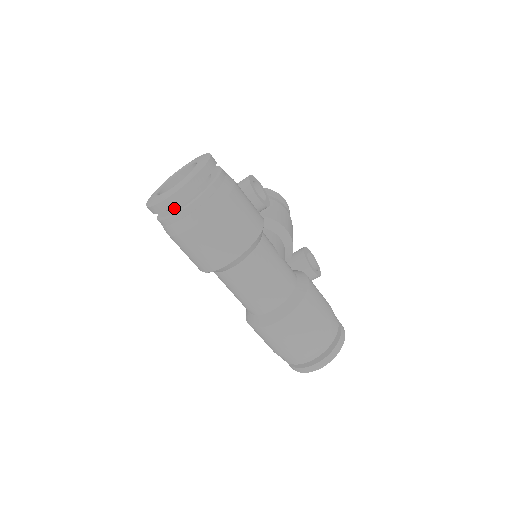
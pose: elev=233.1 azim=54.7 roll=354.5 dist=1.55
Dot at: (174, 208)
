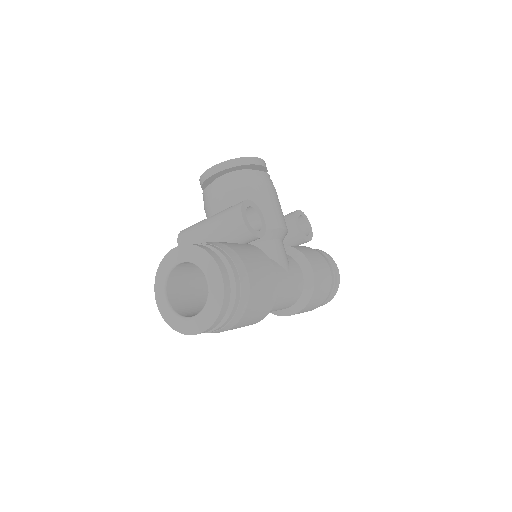
Dot at: occluded
